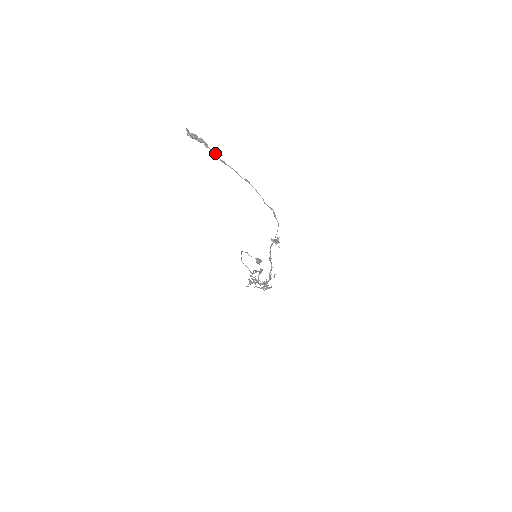
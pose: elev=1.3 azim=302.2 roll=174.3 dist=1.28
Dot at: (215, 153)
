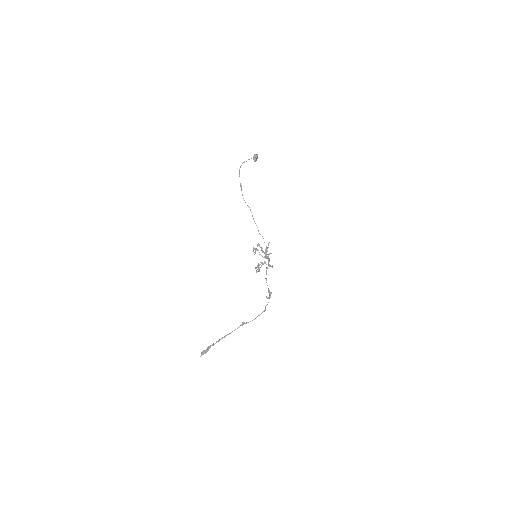
Dot at: occluded
